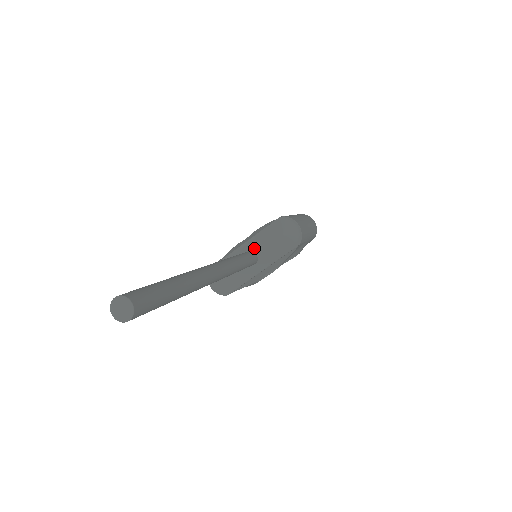
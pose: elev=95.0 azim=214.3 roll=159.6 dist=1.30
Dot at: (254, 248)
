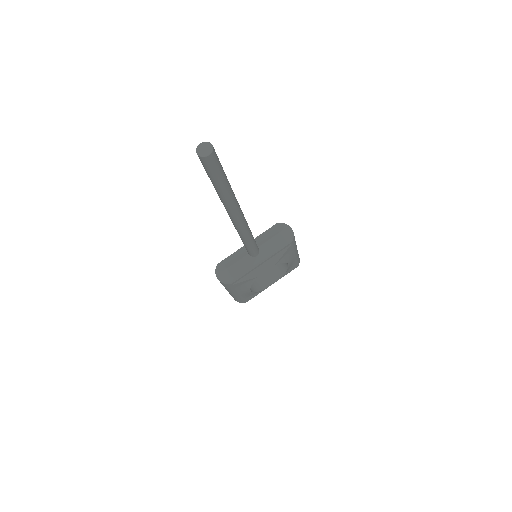
Dot at: occluded
